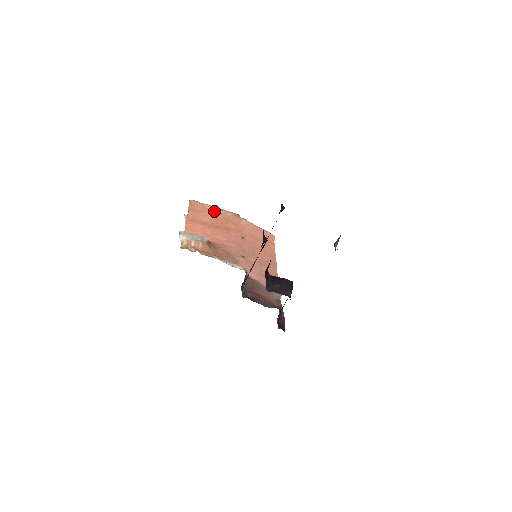
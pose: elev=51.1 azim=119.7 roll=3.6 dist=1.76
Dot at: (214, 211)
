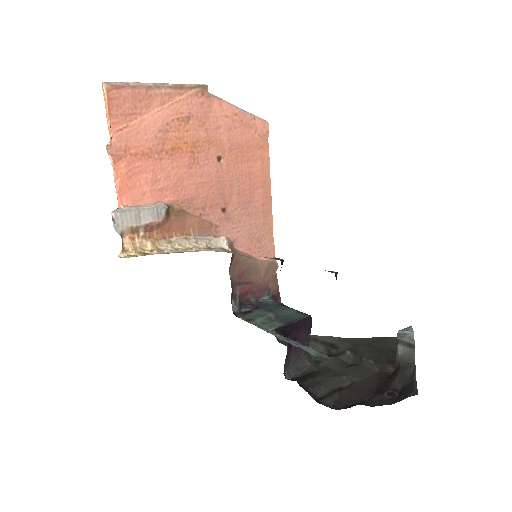
Dot at: (159, 99)
